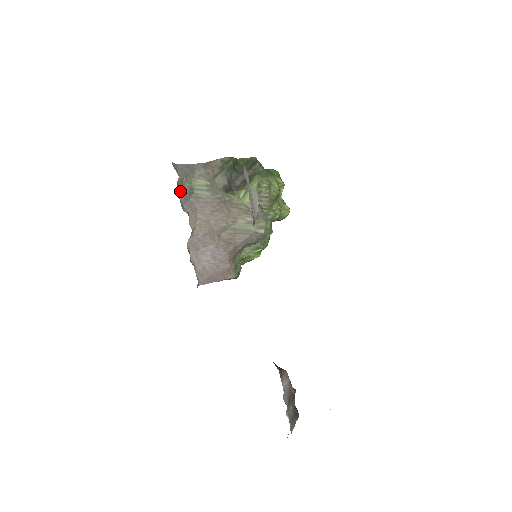
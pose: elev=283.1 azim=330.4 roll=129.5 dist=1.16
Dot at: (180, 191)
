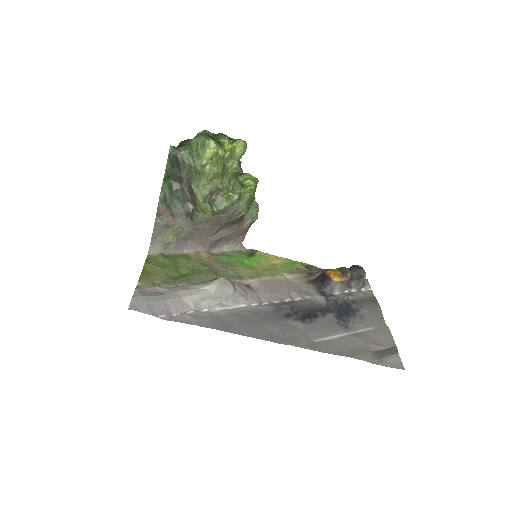
Dot at: (172, 250)
